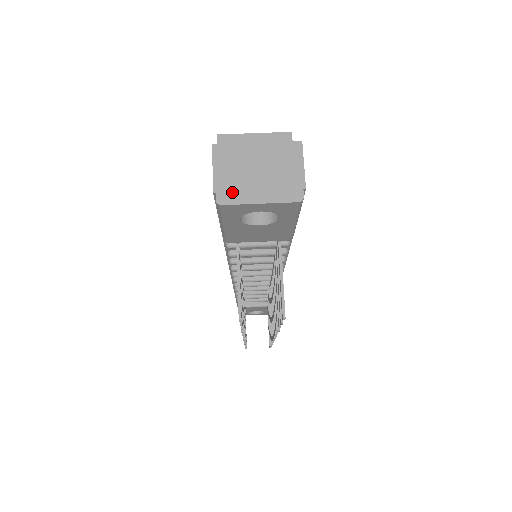
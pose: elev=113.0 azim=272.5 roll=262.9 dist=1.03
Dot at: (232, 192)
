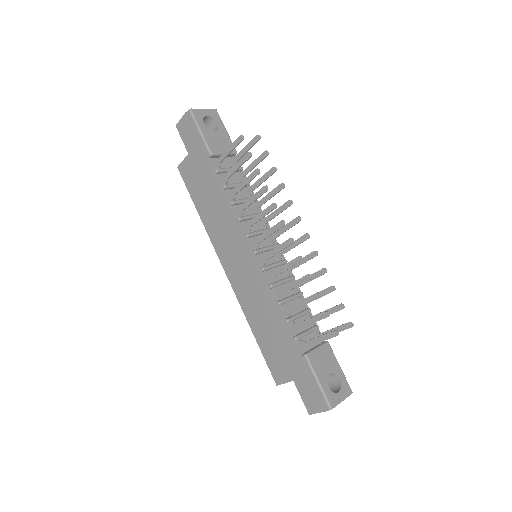
Dot at: occluded
